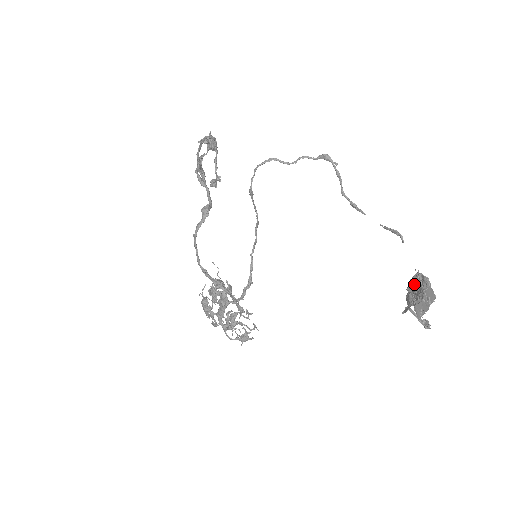
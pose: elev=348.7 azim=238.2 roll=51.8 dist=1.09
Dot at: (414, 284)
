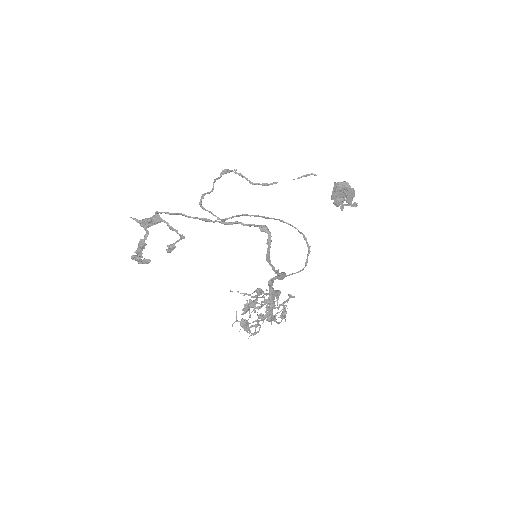
Dot at: (338, 191)
